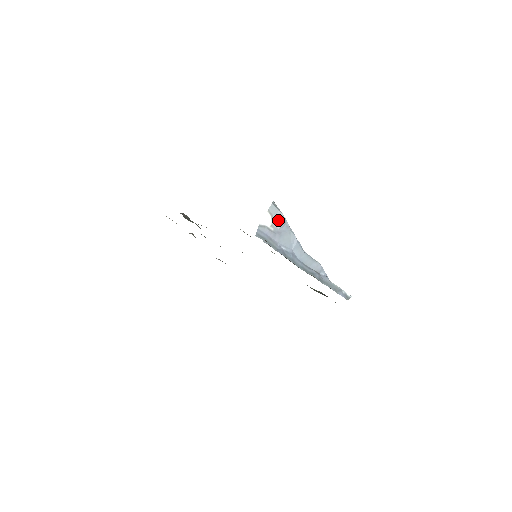
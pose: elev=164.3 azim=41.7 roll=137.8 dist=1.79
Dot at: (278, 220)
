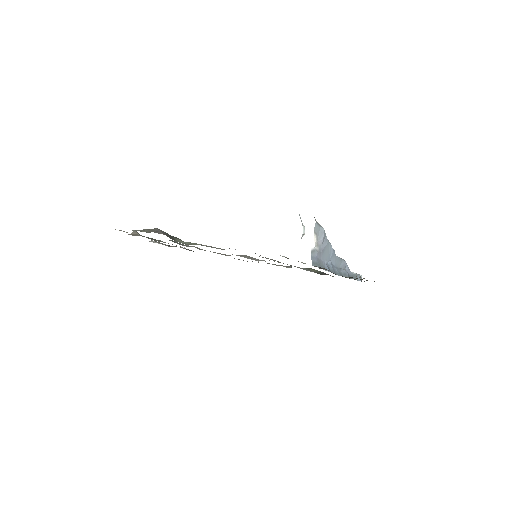
Dot at: (321, 237)
